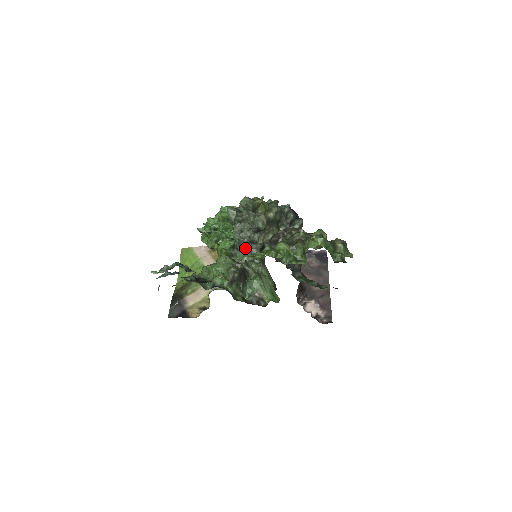
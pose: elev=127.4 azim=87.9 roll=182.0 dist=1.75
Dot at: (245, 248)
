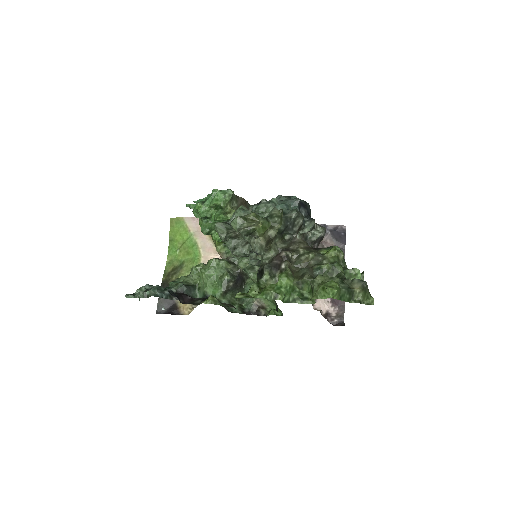
Dot at: occluded
